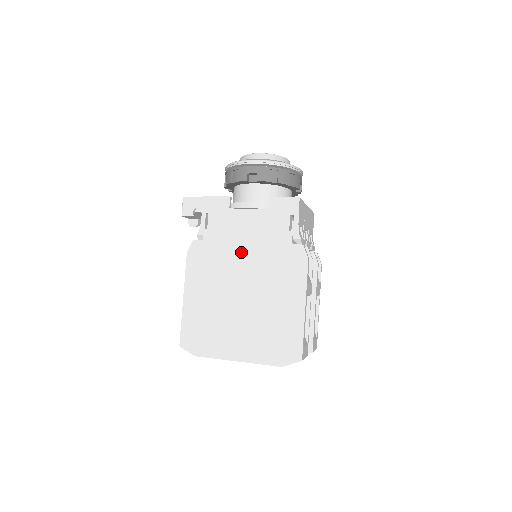
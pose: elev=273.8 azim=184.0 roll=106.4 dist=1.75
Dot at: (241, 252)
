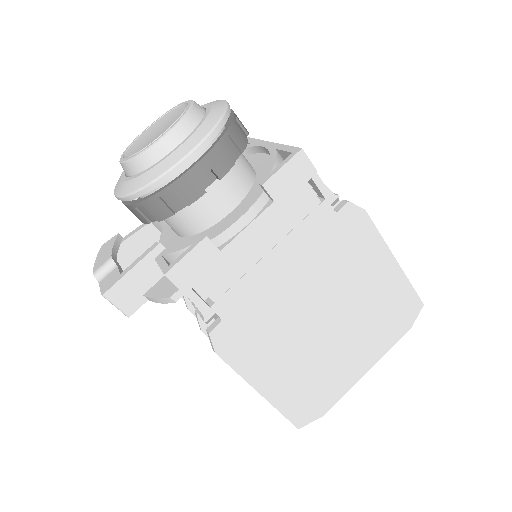
Dot at: (284, 282)
